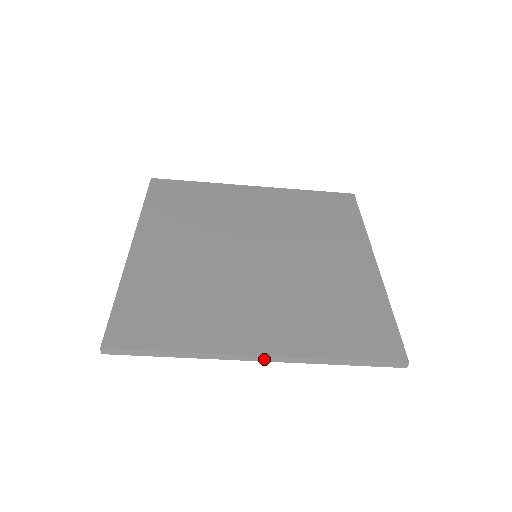
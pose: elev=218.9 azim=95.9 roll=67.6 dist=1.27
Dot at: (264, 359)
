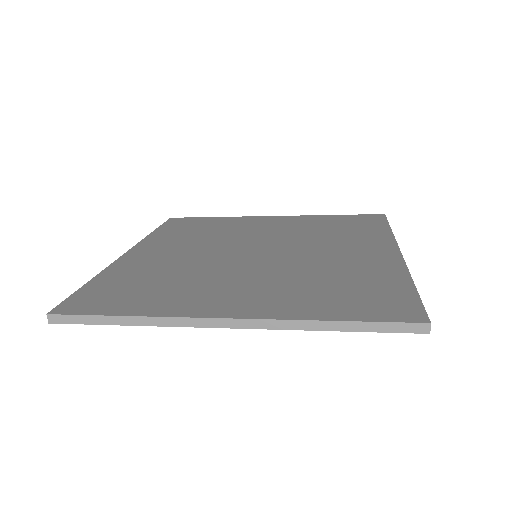
Dot at: (231, 324)
